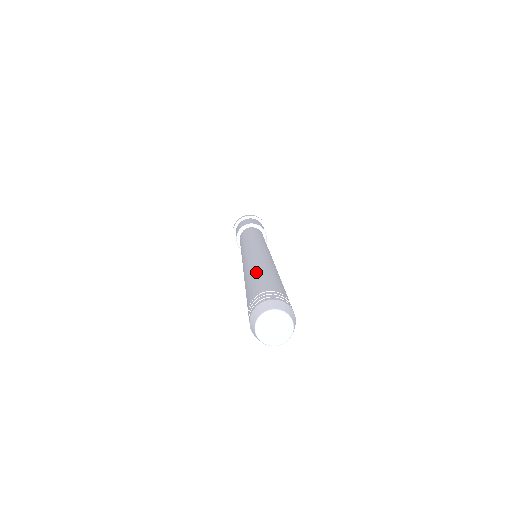
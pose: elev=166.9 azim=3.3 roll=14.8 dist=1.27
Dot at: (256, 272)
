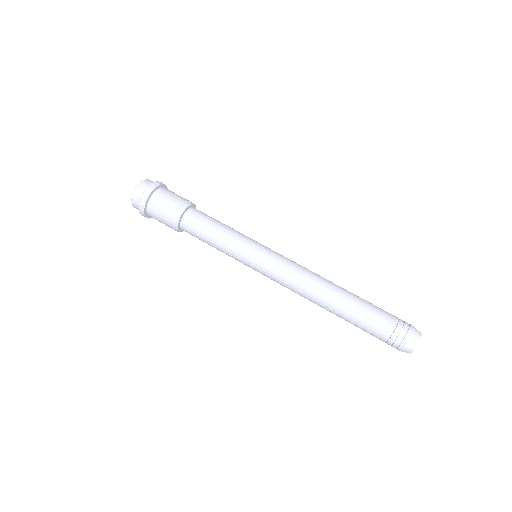
Dot at: (352, 296)
